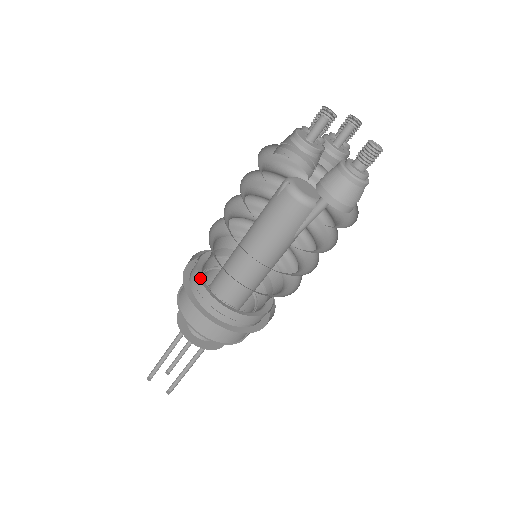
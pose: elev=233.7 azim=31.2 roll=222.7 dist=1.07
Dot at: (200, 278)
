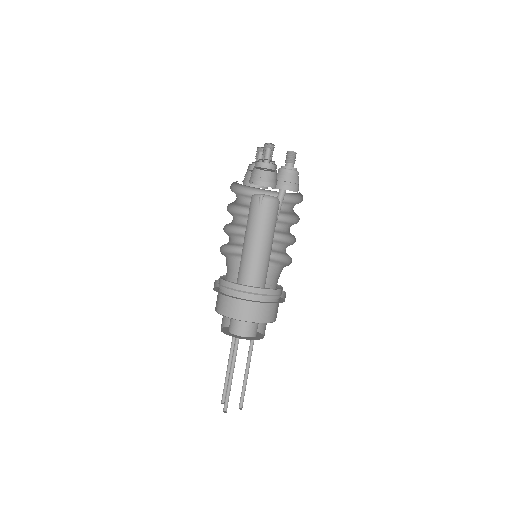
Dot at: (248, 287)
